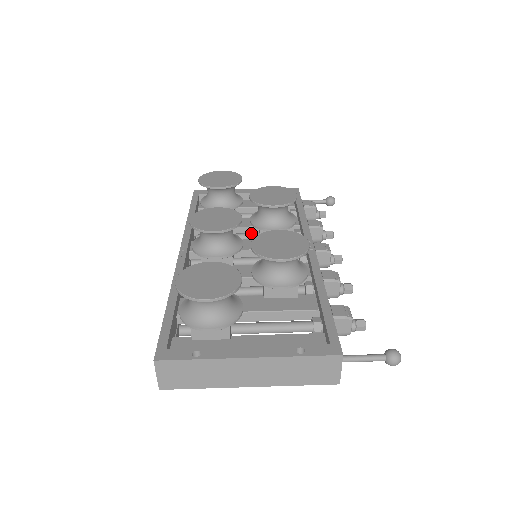
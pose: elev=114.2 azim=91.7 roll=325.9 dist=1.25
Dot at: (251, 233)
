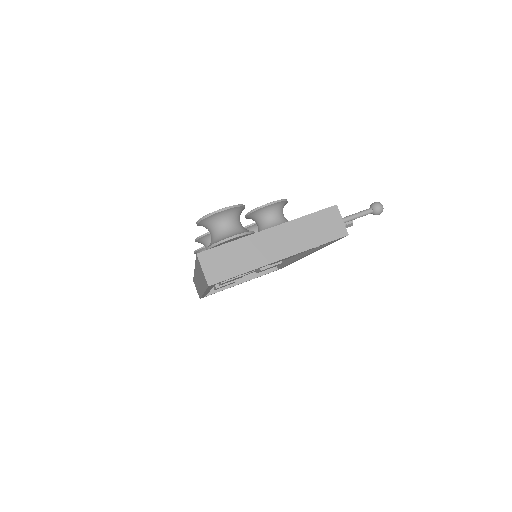
Dot at: occluded
